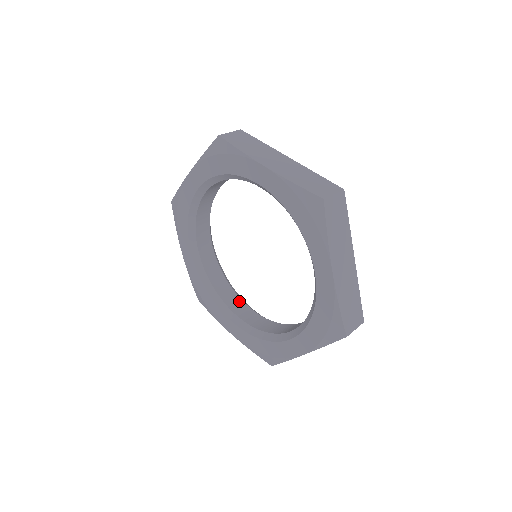
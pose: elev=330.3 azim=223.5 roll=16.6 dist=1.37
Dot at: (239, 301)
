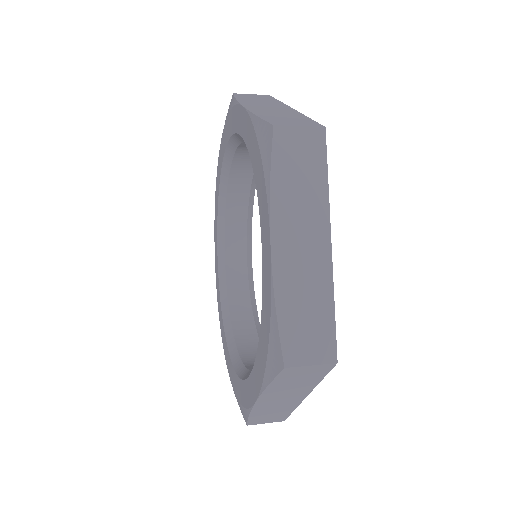
Dot at: (252, 332)
